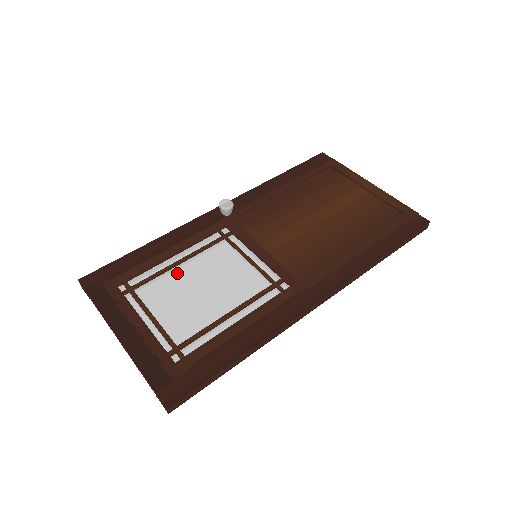
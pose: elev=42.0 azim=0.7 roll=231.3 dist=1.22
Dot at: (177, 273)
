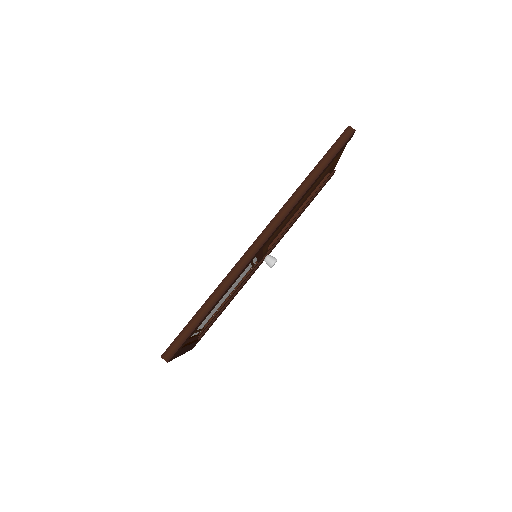
Dot at: occluded
